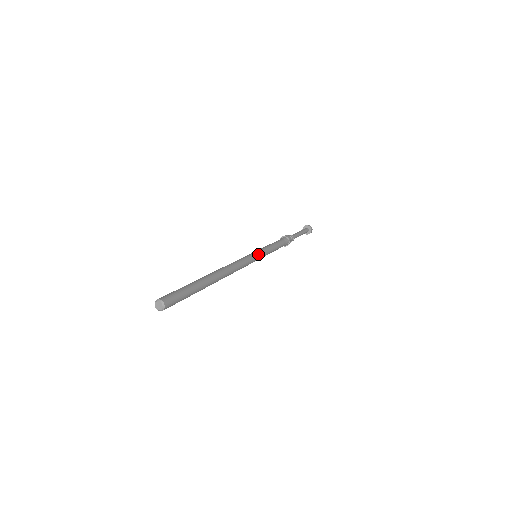
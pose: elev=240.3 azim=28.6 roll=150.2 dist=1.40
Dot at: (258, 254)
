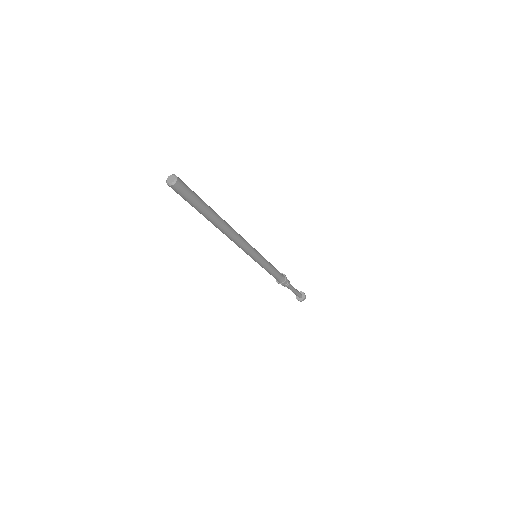
Dot at: (259, 253)
